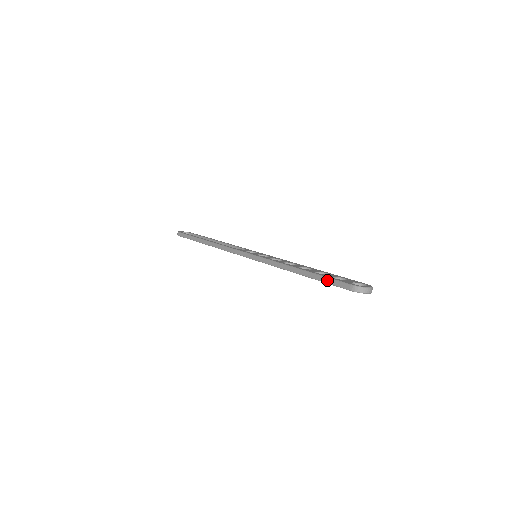
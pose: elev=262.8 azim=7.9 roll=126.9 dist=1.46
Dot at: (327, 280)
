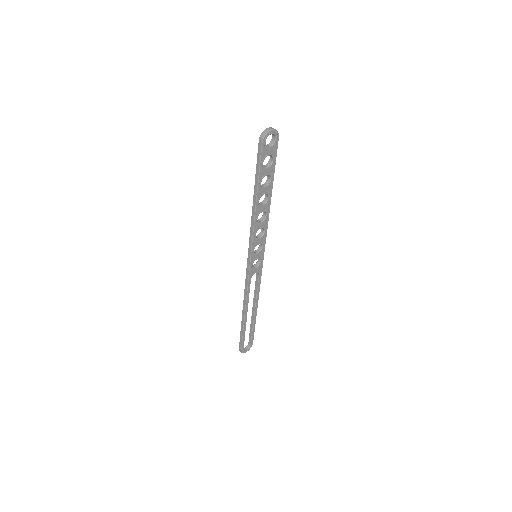
Dot at: (257, 167)
